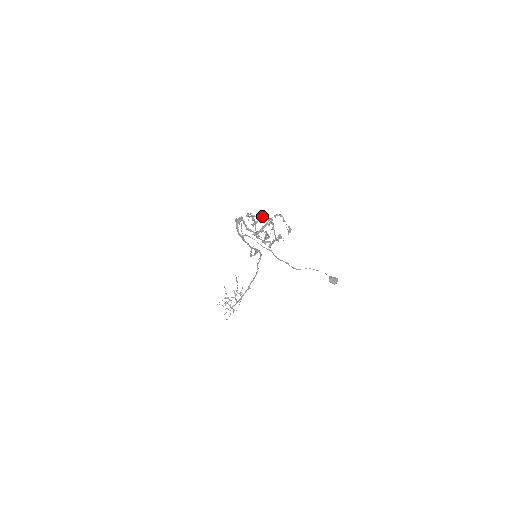
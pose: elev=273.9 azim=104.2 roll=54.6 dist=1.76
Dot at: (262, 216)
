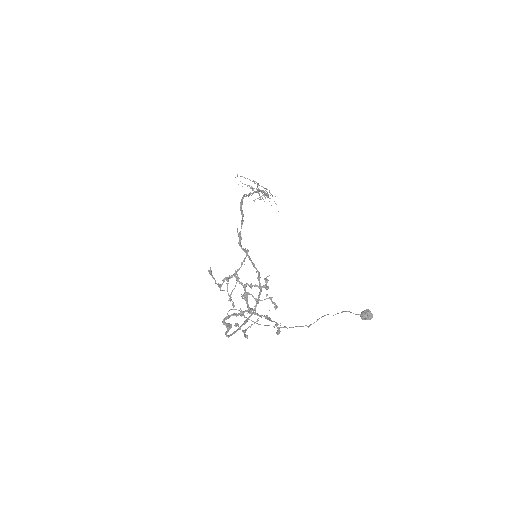
Dot at: (226, 280)
